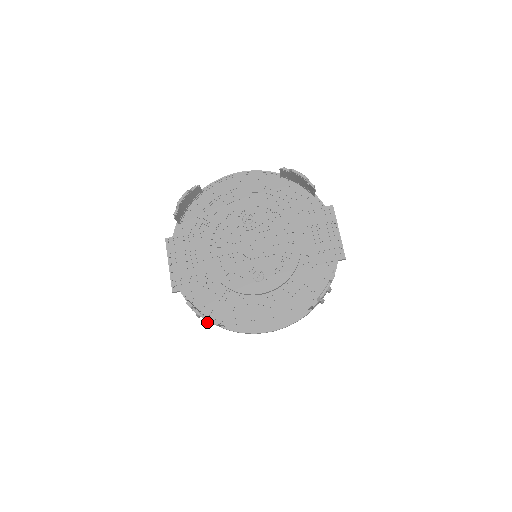
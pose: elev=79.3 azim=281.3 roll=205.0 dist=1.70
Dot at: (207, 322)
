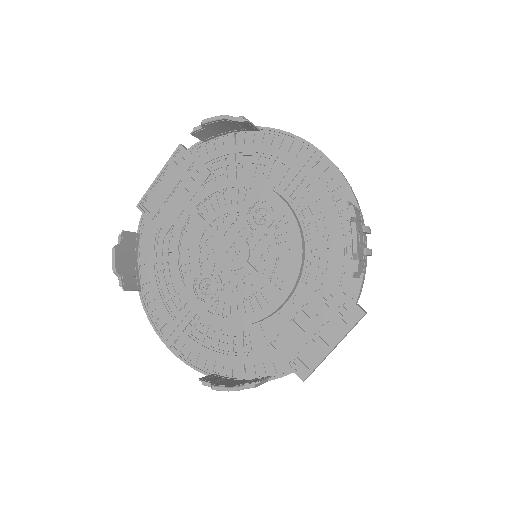
Dot at: (131, 269)
